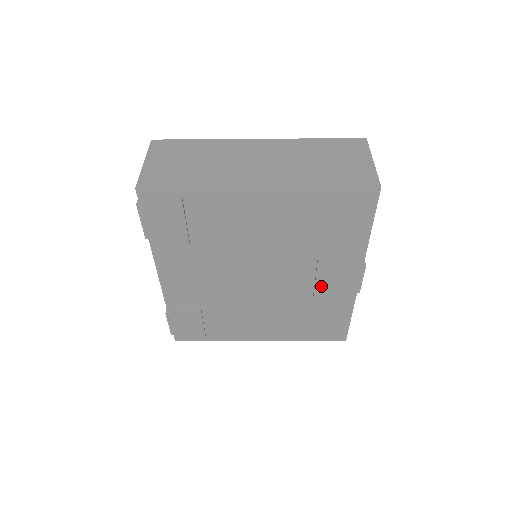
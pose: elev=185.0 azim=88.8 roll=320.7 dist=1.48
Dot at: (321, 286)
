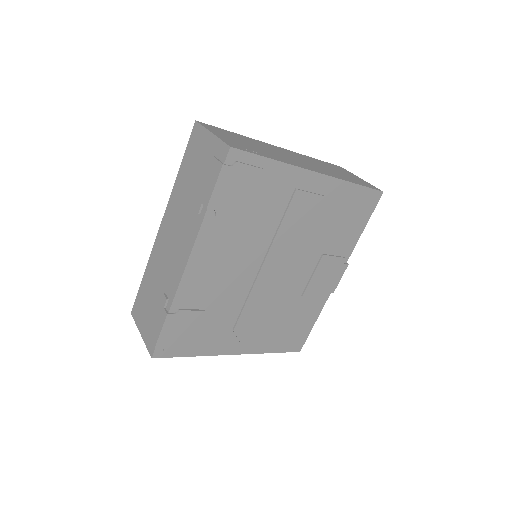
Dot at: (313, 284)
